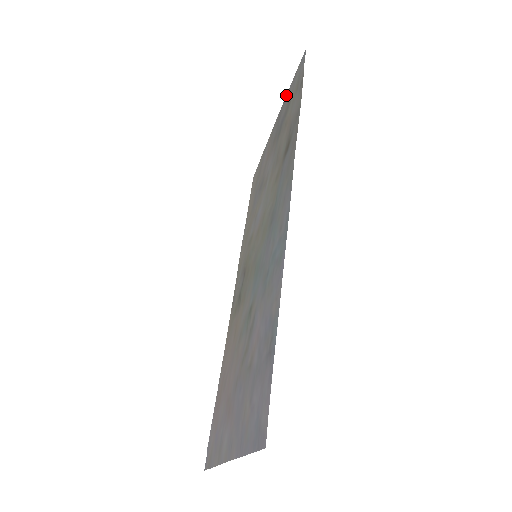
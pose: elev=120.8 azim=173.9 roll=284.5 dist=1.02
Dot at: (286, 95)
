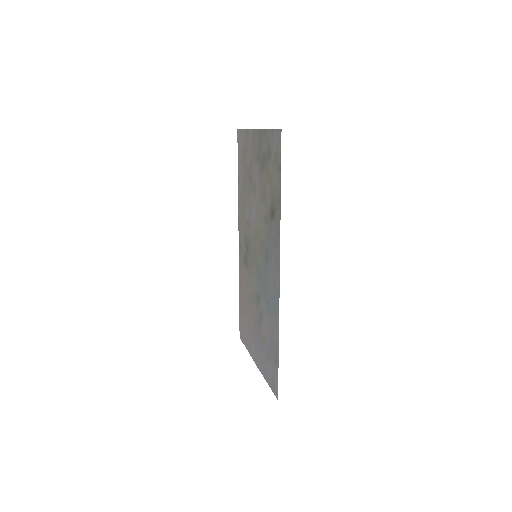
Dot at: (265, 129)
